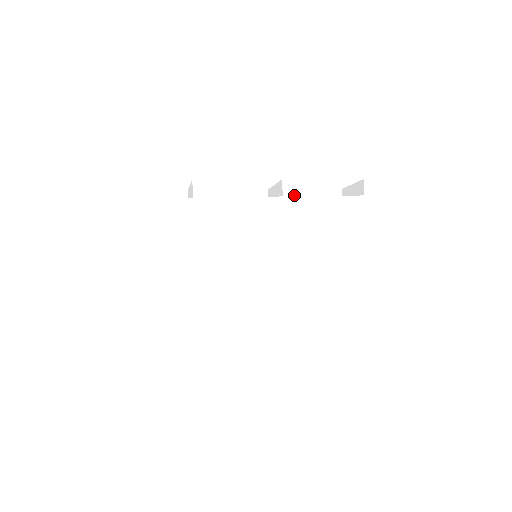
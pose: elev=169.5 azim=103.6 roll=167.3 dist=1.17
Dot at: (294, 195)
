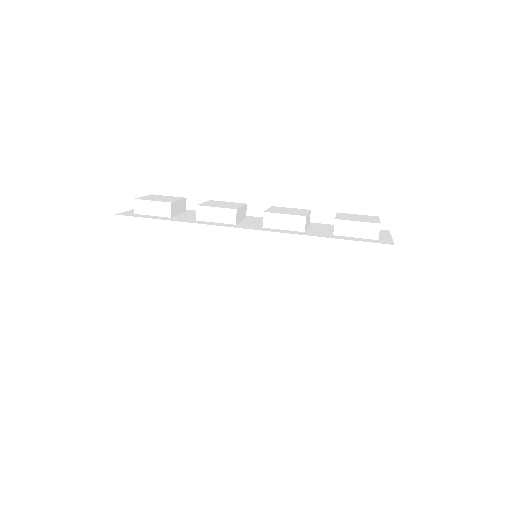
Dot at: (272, 225)
